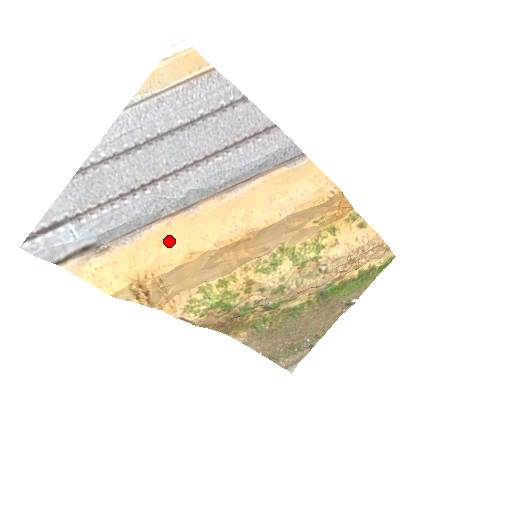
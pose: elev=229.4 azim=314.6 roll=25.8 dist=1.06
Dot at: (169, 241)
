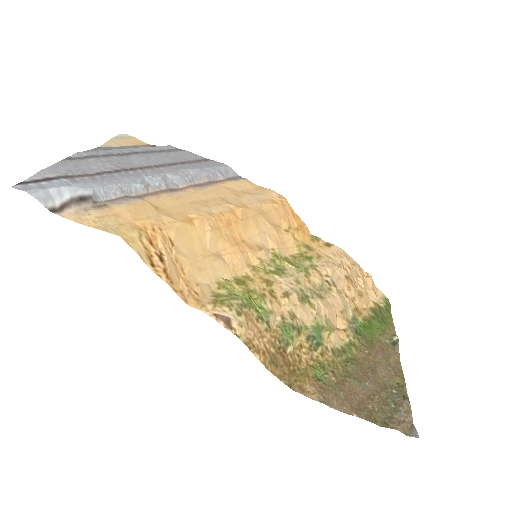
Dot at: (164, 209)
